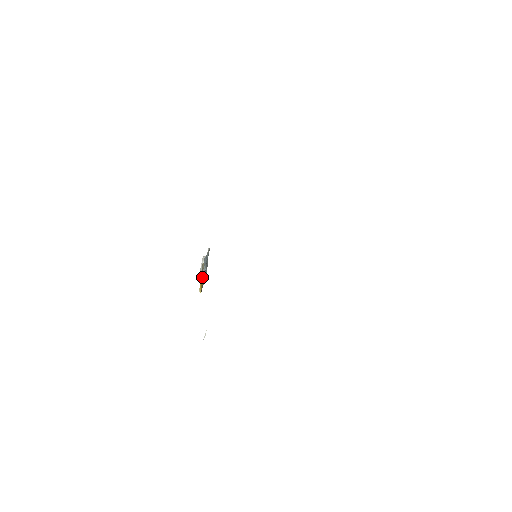
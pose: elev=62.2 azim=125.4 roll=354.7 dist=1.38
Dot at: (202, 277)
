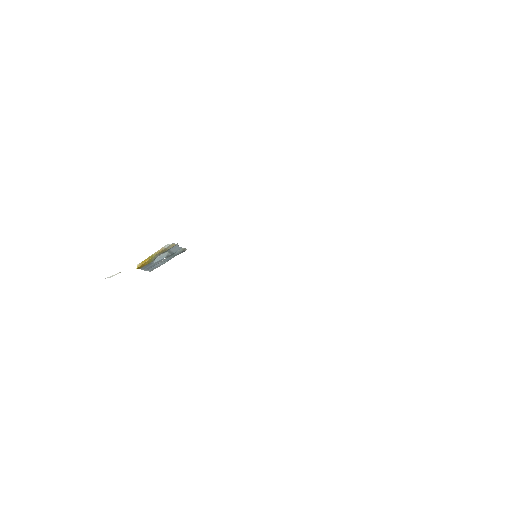
Dot at: (156, 256)
